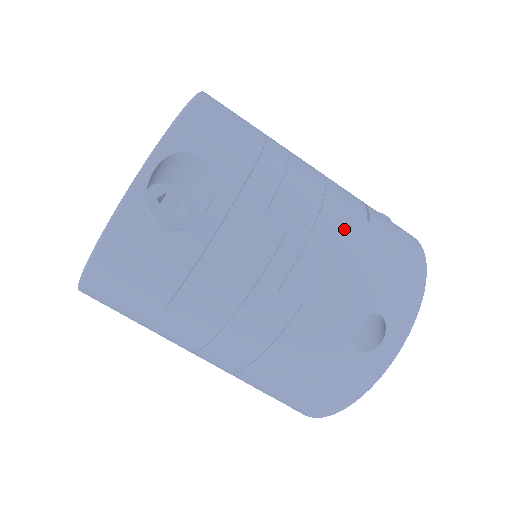
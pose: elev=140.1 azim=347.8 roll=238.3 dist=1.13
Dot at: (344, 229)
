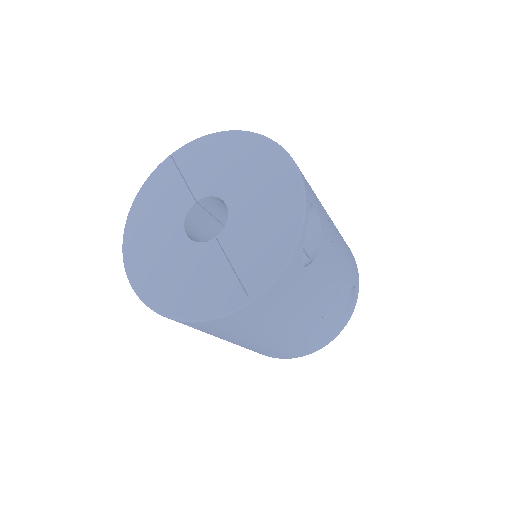
Dot at: occluded
